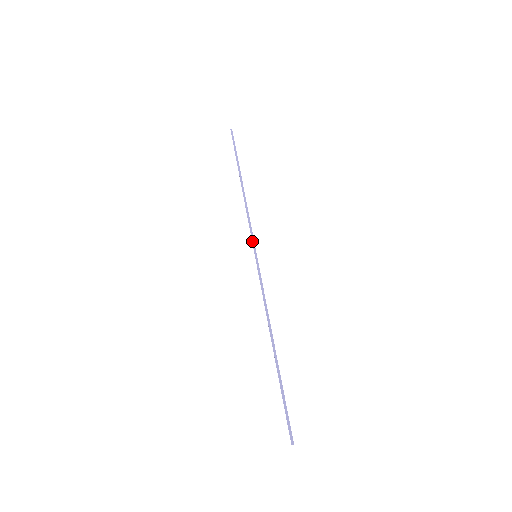
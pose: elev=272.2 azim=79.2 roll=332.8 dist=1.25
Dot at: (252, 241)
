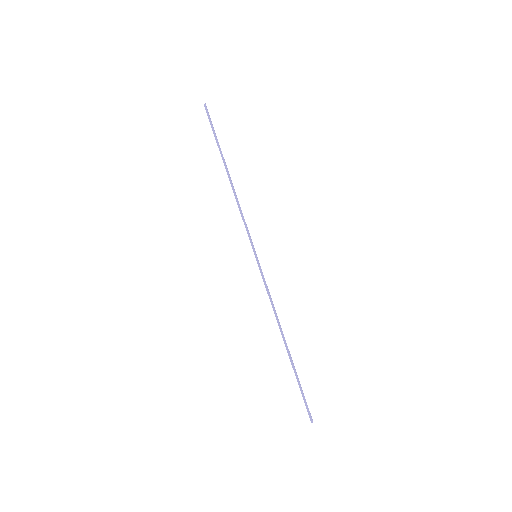
Dot at: (250, 241)
